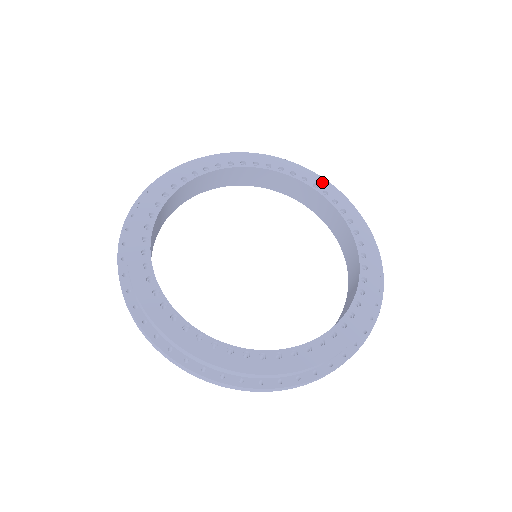
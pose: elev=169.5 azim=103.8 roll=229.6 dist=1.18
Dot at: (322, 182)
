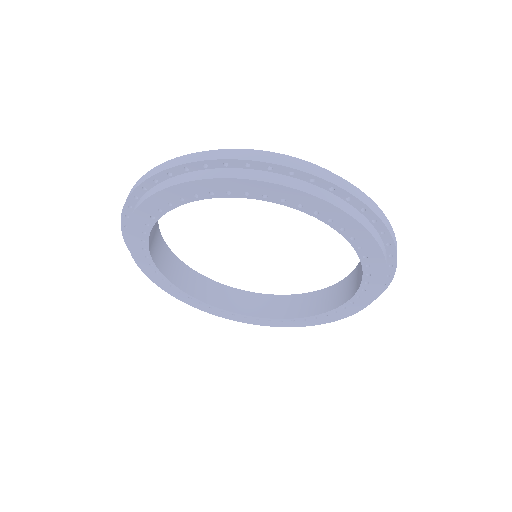
Dot at: occluded
